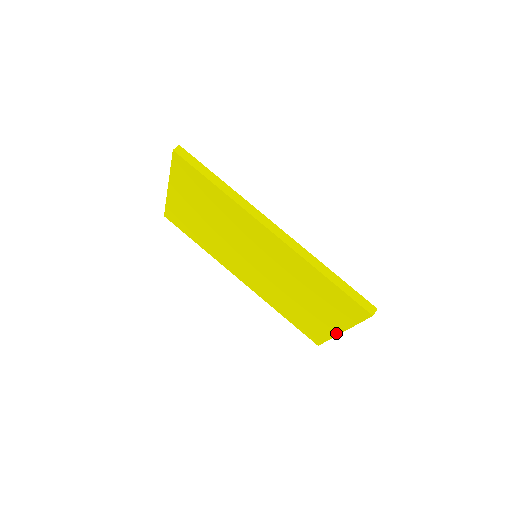
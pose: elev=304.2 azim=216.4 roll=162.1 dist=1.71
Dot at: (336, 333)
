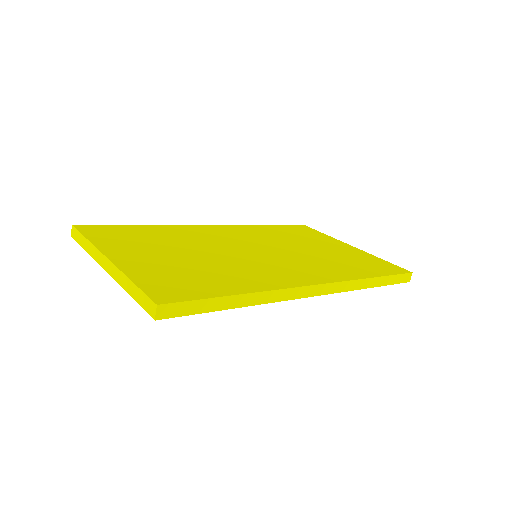
Dot at: occluded
